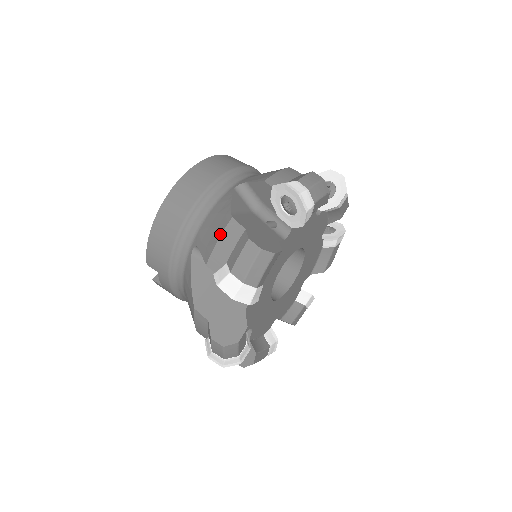
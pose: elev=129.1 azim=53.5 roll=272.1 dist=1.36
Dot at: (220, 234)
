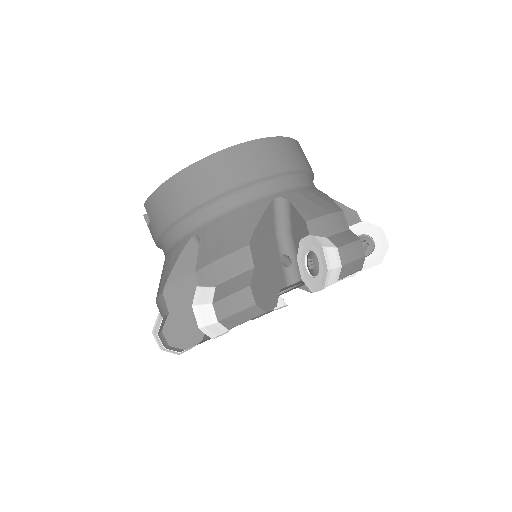
Dot at: (227, 253)
